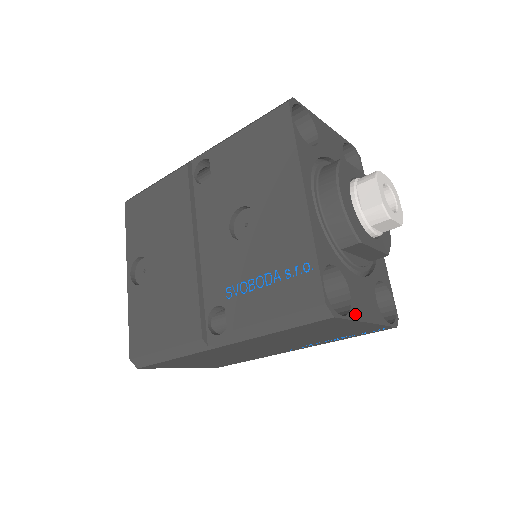
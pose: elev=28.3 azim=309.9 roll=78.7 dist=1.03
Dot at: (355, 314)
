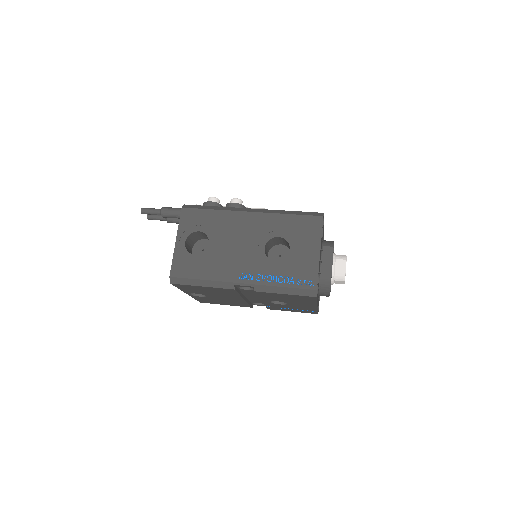
Dot at: occluded
